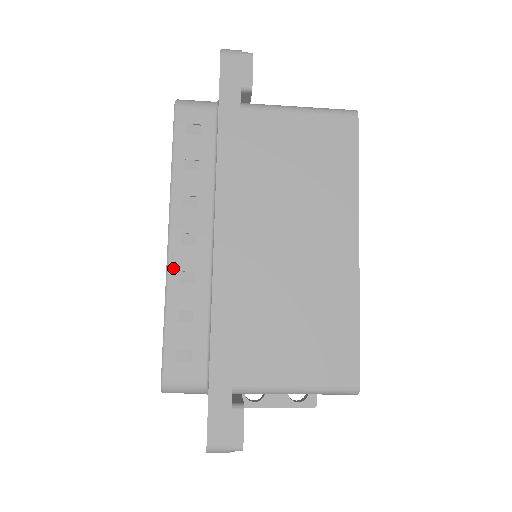
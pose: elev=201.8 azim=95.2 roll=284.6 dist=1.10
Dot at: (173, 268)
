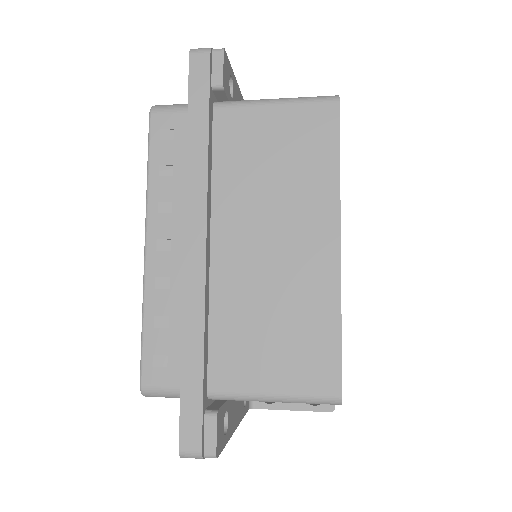
Dot at: (149, 274)
